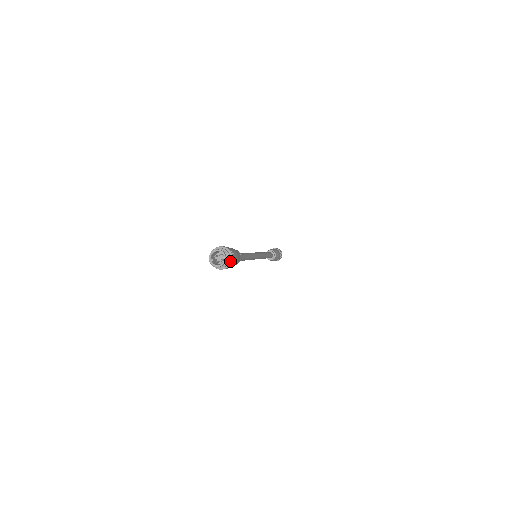
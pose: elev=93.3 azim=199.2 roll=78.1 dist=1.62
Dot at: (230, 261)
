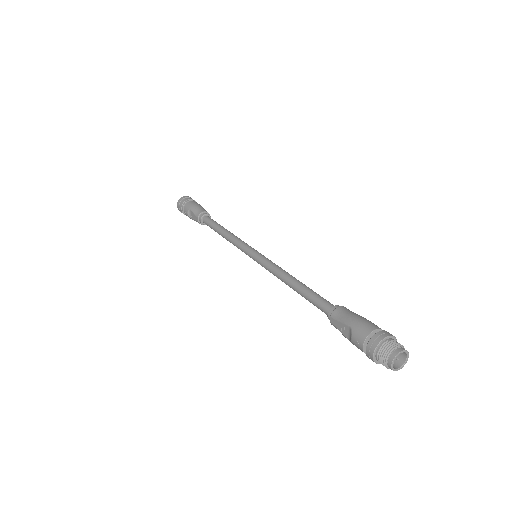
Dot at: occluded
